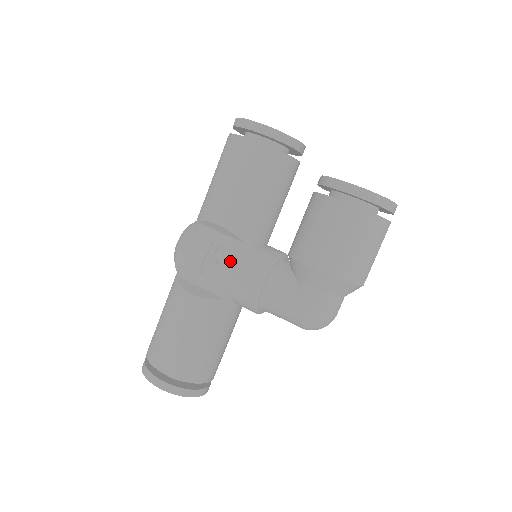
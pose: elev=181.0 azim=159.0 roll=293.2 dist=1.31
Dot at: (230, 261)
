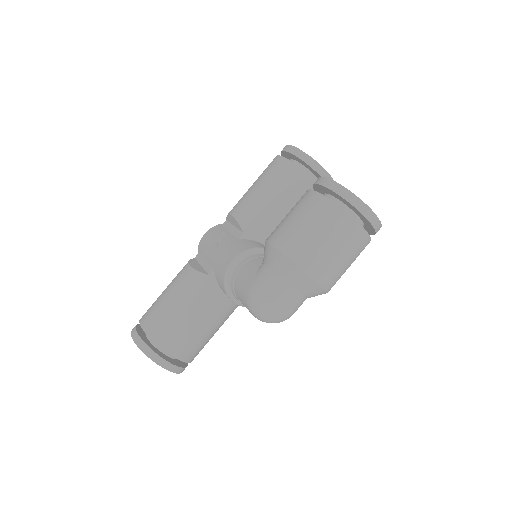
Dot at: (226, 243)
